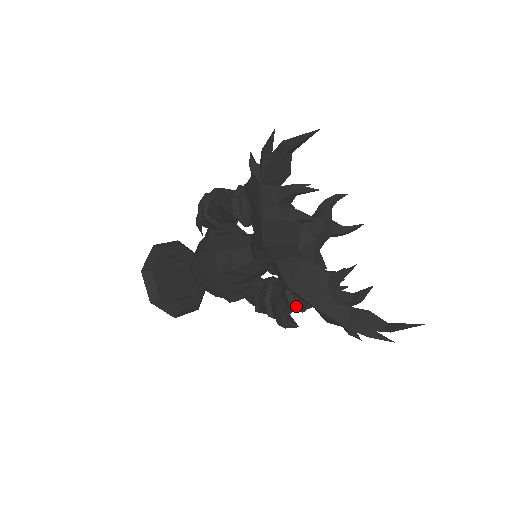
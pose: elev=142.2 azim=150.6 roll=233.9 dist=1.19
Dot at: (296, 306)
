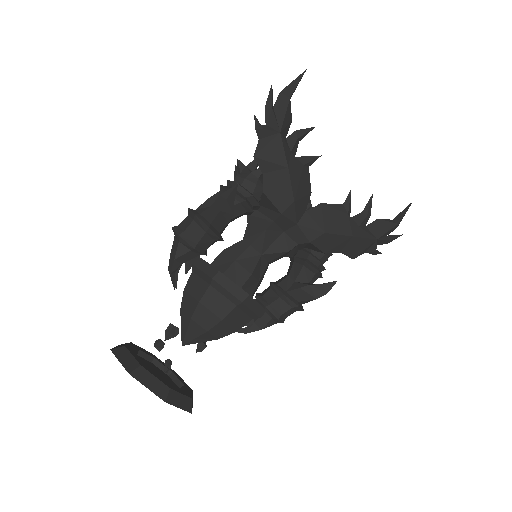
Dot at: (319, 271)
